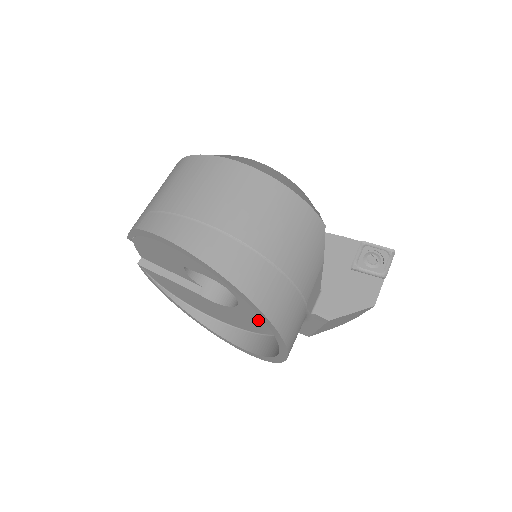
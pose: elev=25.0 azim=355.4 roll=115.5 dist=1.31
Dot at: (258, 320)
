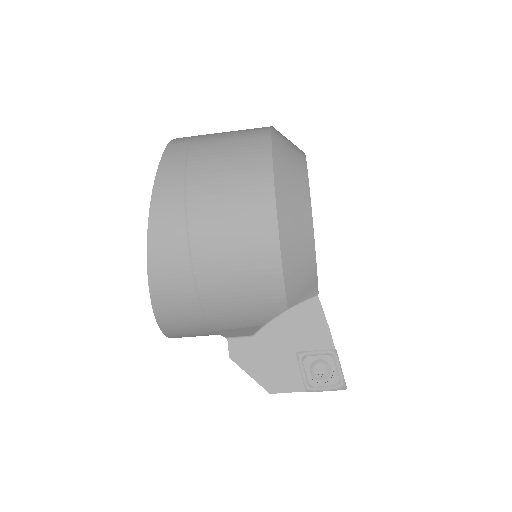
Dot at: occluded
